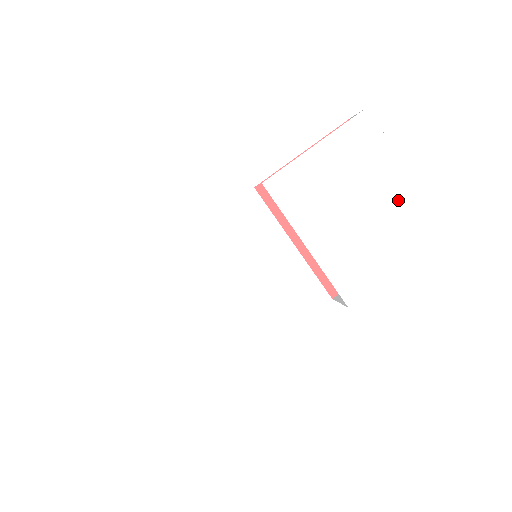
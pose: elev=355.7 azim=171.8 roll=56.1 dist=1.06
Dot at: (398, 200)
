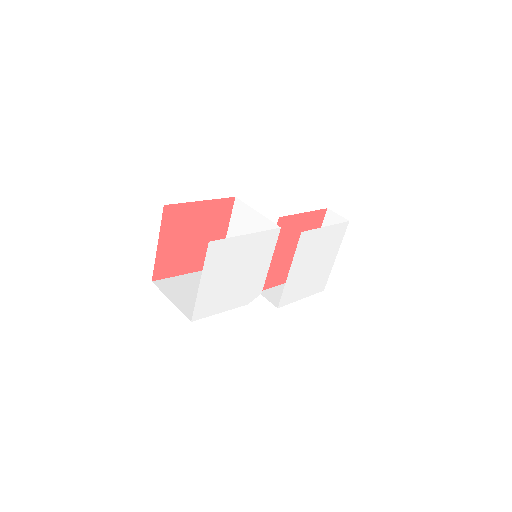
Dot at: (325, 268)
